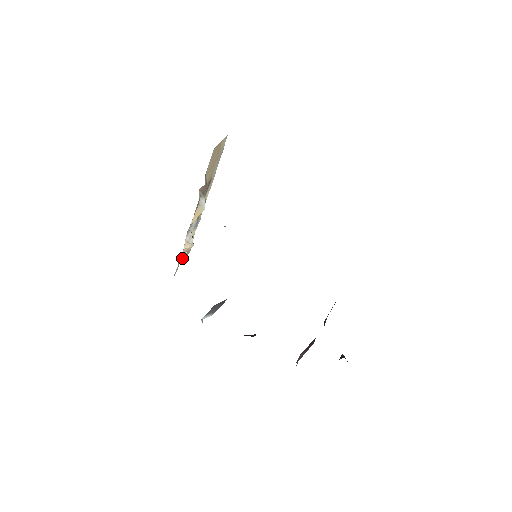
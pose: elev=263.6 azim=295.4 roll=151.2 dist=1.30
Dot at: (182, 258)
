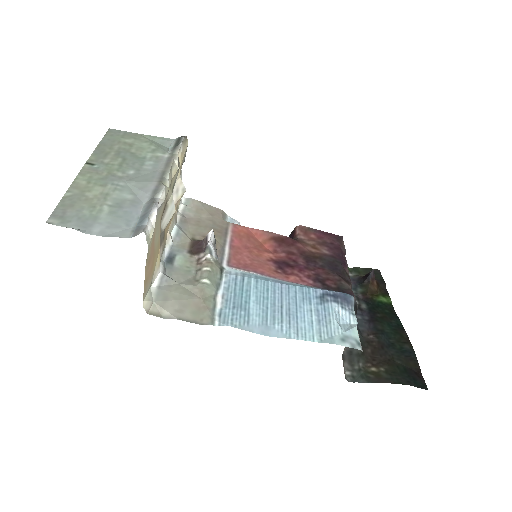
Dot at: occluded
